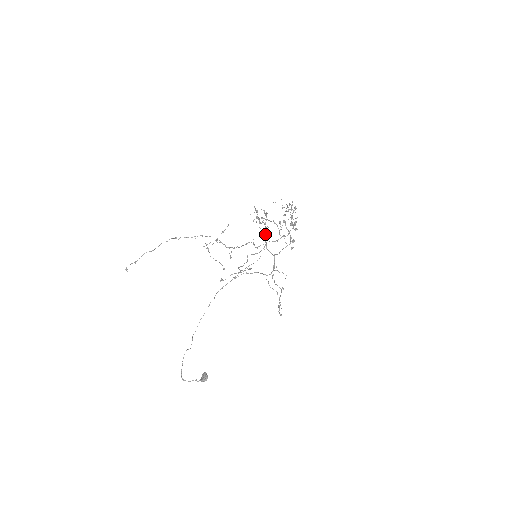
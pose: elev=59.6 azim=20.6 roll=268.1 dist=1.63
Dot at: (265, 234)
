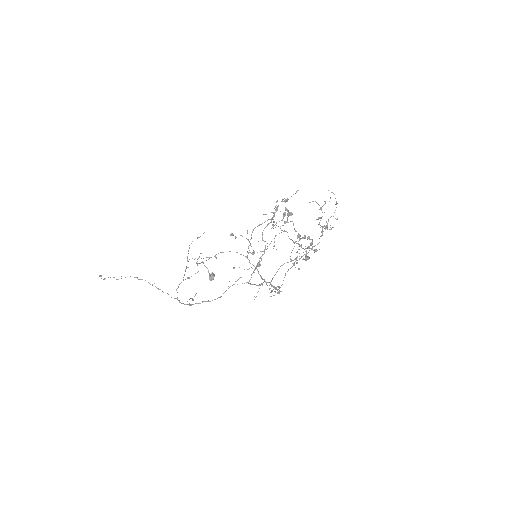
Dot at: (257, 264)
